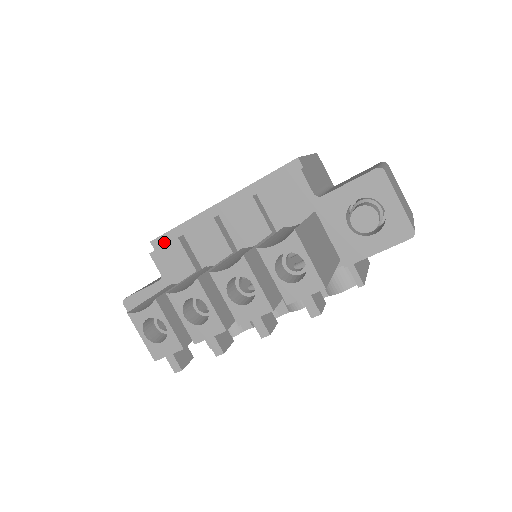
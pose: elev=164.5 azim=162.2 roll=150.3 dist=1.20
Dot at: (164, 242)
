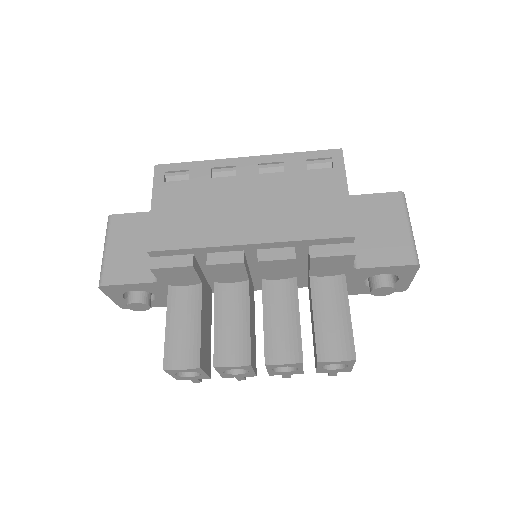
Dot at: (166, 254)
